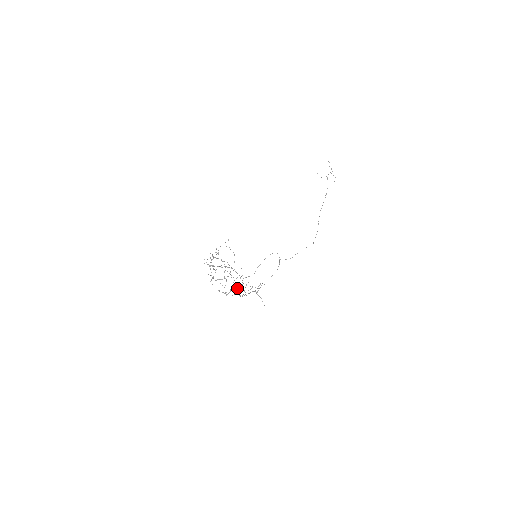
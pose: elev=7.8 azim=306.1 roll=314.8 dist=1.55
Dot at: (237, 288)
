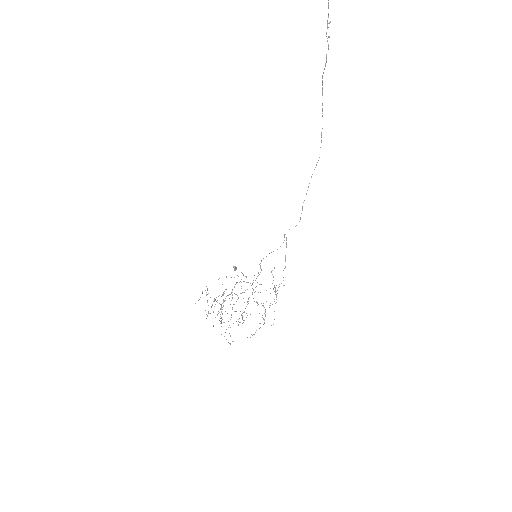
Dot at: (243, 275)
